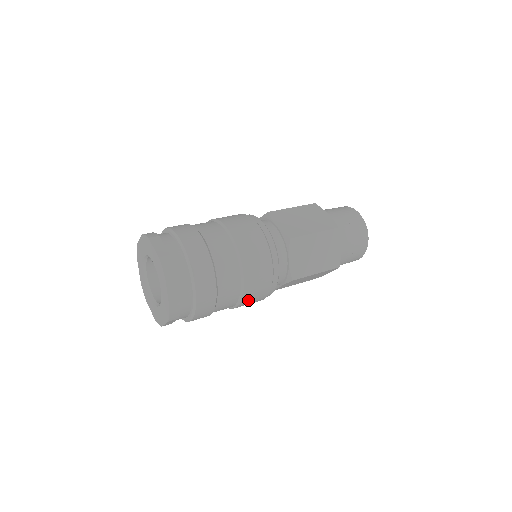
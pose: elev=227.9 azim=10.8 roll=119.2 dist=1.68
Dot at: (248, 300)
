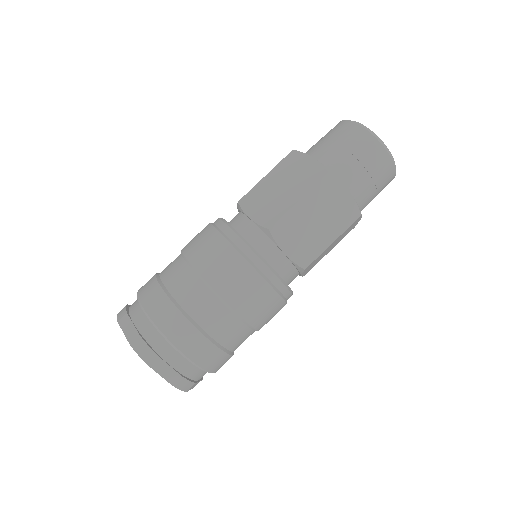
Dot at: (228, 287)
